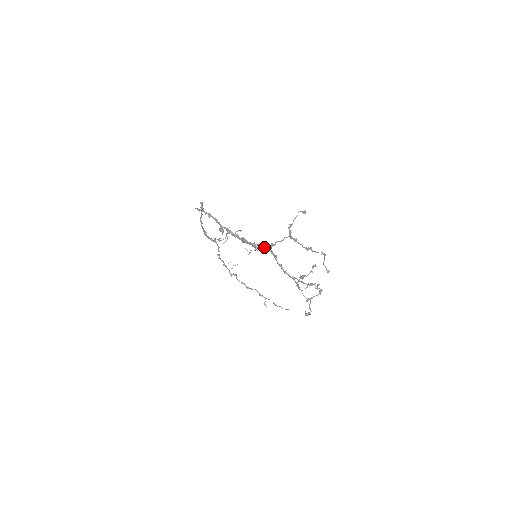
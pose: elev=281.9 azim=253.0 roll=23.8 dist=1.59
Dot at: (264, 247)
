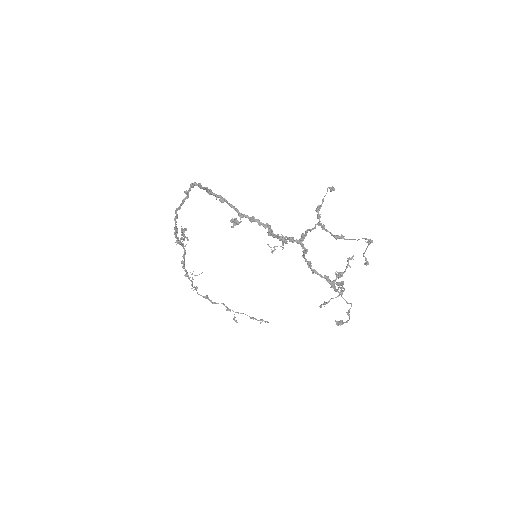
Dot at: (293, 240)
